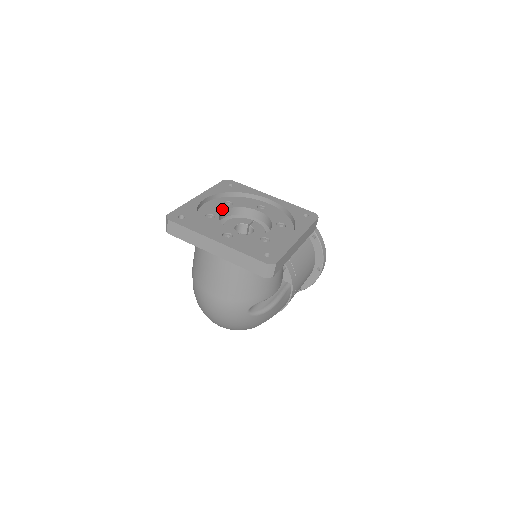
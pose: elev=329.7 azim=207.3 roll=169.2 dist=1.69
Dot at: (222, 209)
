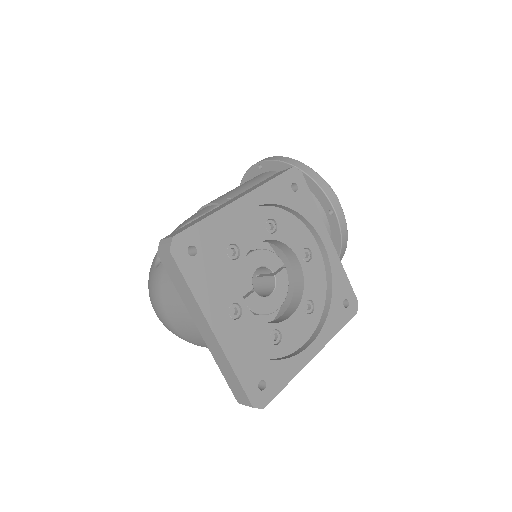
Dot at: (257, 239)
